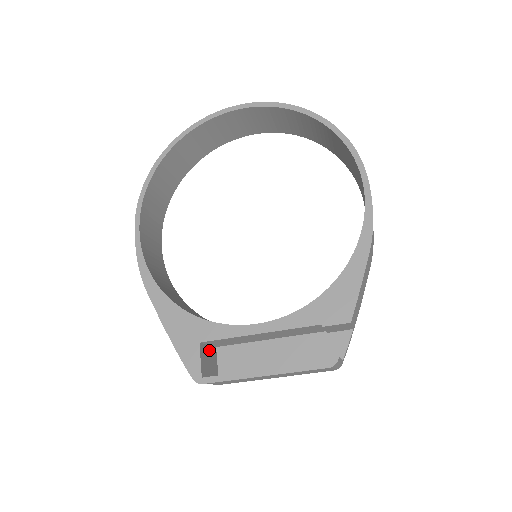
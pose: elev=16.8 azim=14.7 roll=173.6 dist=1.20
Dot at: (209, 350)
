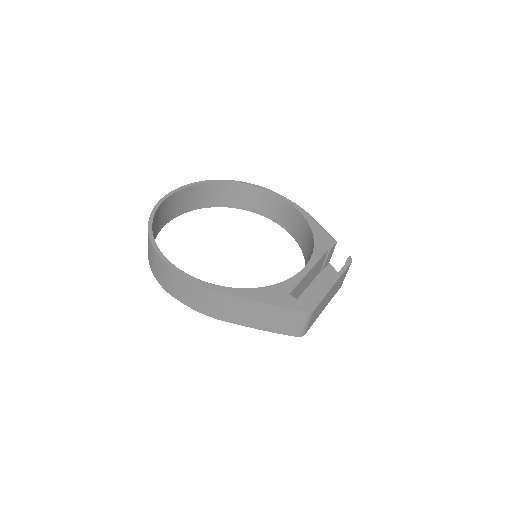
Dot at: occluded
